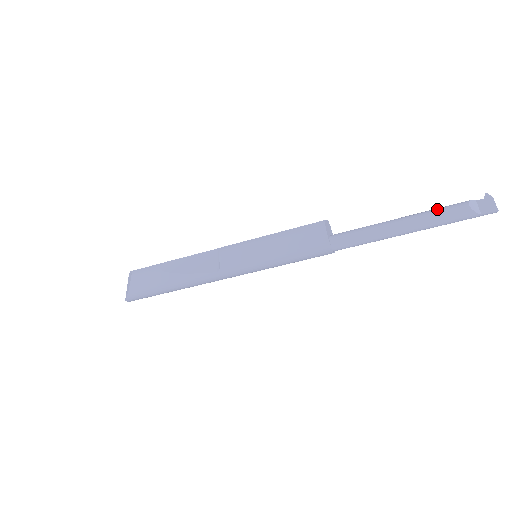
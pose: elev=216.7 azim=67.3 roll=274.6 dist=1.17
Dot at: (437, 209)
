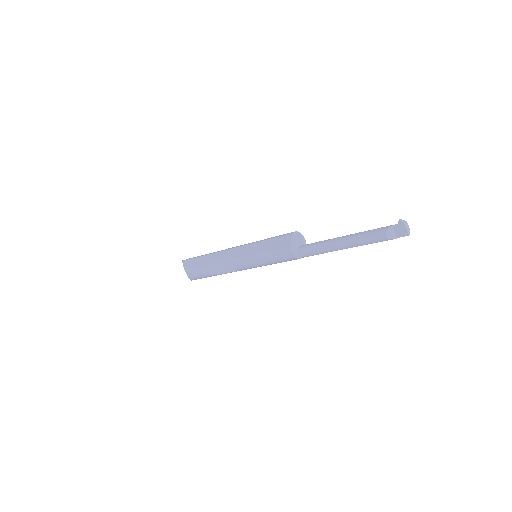
Dot at: (365, 237)
